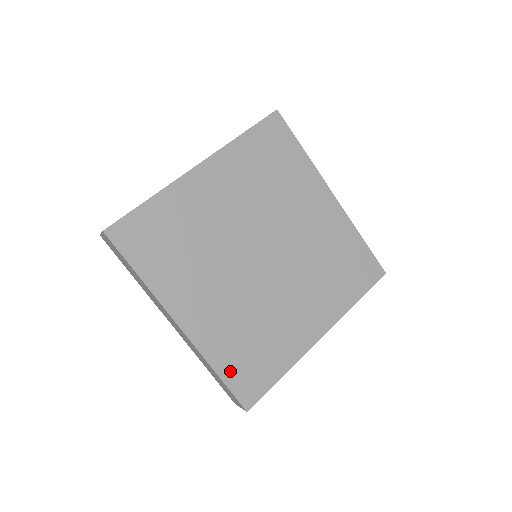
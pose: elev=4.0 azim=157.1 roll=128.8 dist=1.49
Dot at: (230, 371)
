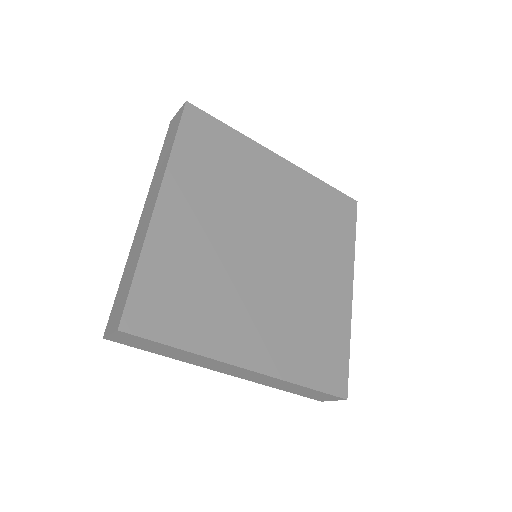
Dot at: (149, 280)
